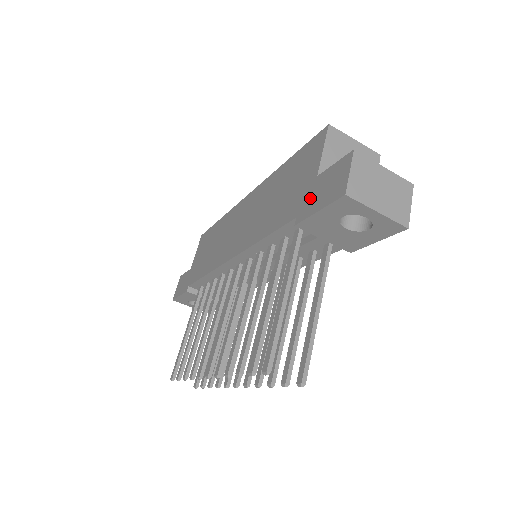
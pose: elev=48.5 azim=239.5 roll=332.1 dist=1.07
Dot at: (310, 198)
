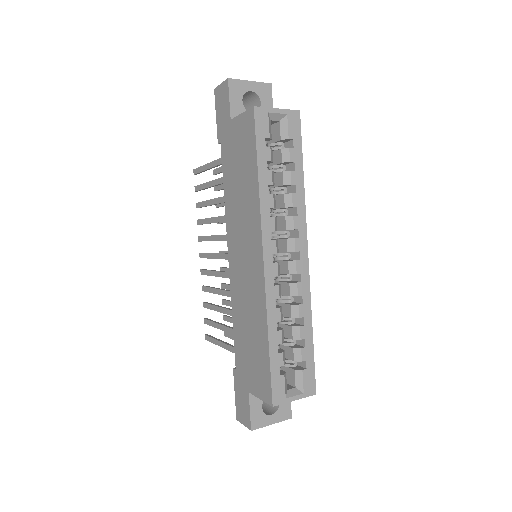
Dot at: (240, 385)
